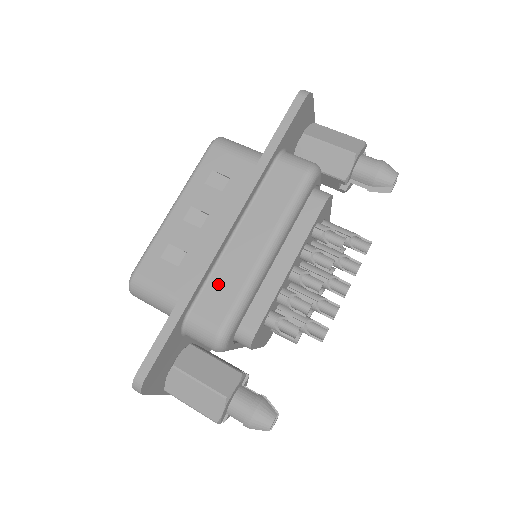
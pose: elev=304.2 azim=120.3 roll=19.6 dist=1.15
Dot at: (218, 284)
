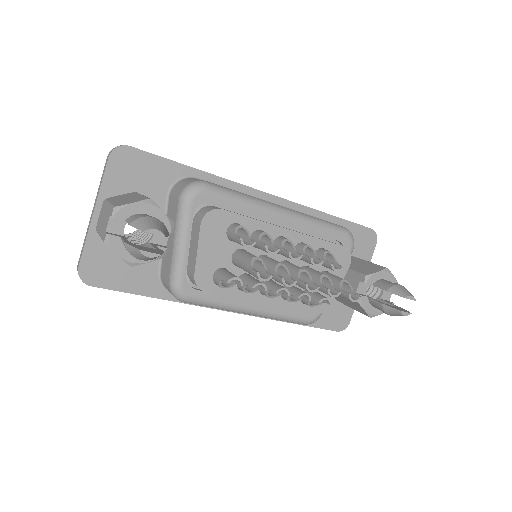
Dot at: occluded
